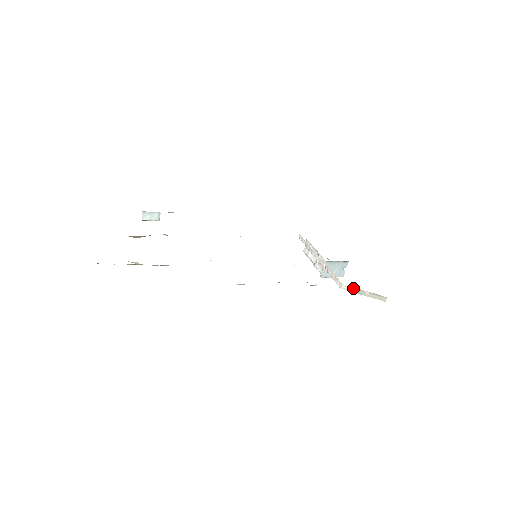
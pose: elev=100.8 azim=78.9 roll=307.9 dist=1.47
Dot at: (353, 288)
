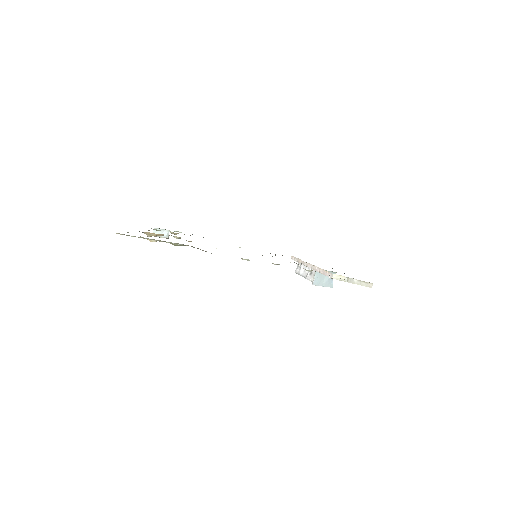
Dot at: (343, 277)
